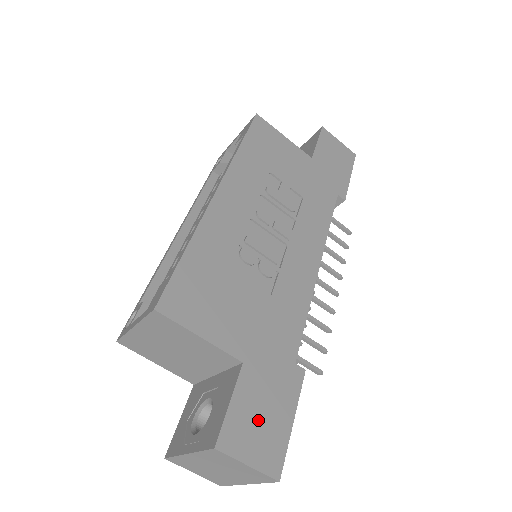
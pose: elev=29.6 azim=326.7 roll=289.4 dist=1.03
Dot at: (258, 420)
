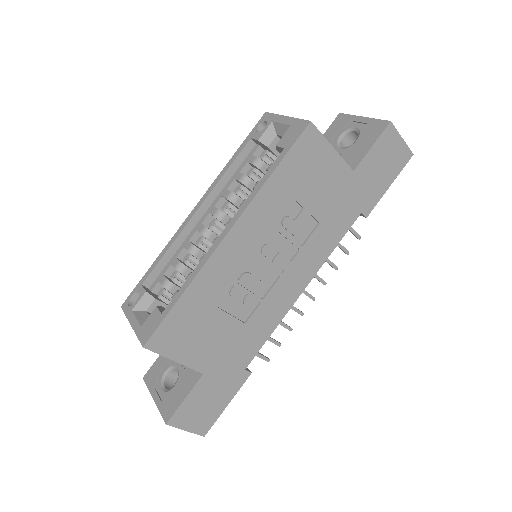
Dot at: (202, 407)
